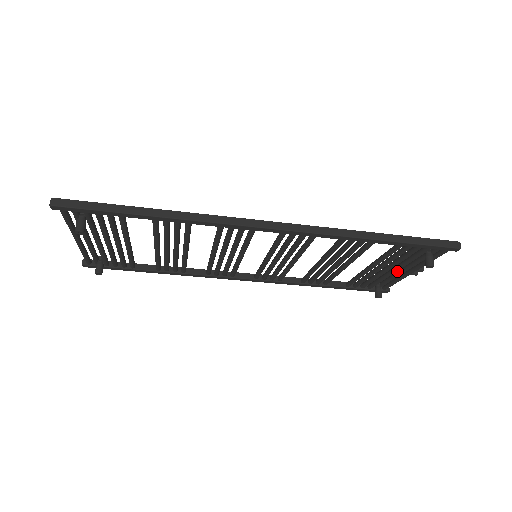
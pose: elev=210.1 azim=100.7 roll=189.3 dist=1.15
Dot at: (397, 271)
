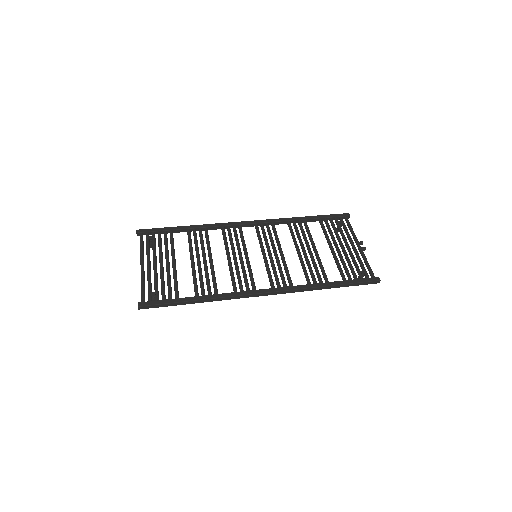
Dot at: (350, 242)
